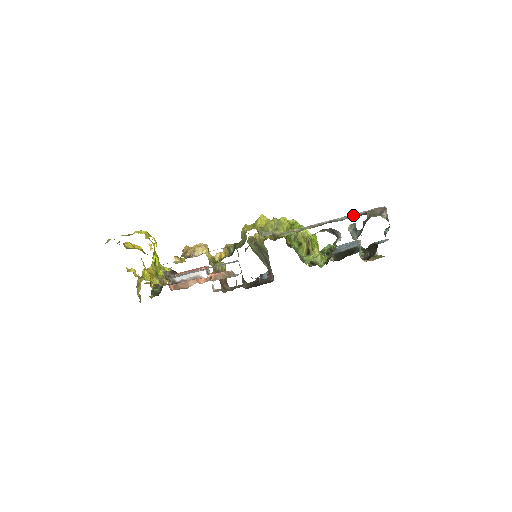
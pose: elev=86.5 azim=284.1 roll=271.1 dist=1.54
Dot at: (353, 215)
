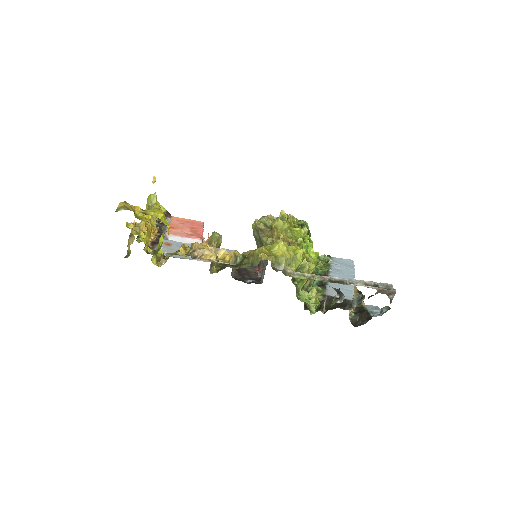
Dot at: (364, 283)
